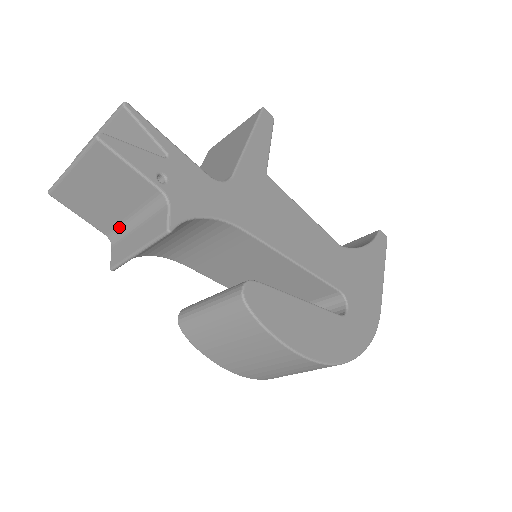
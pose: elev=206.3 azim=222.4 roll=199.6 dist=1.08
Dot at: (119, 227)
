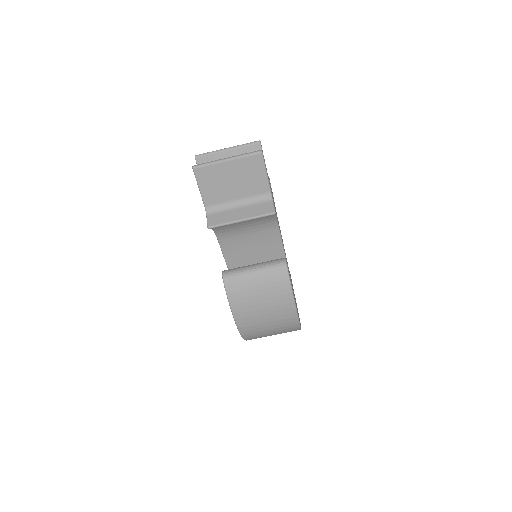
Dot at: (222, 204)
